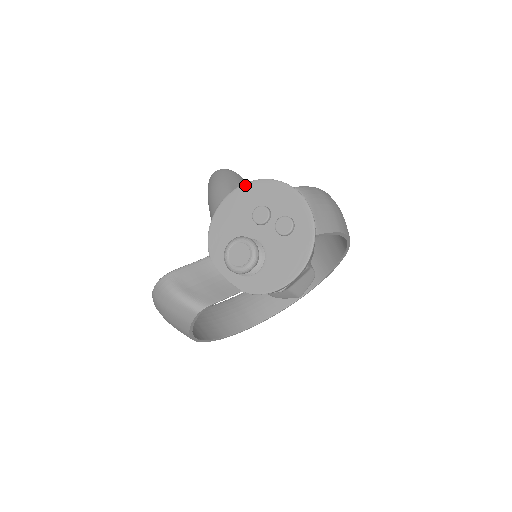
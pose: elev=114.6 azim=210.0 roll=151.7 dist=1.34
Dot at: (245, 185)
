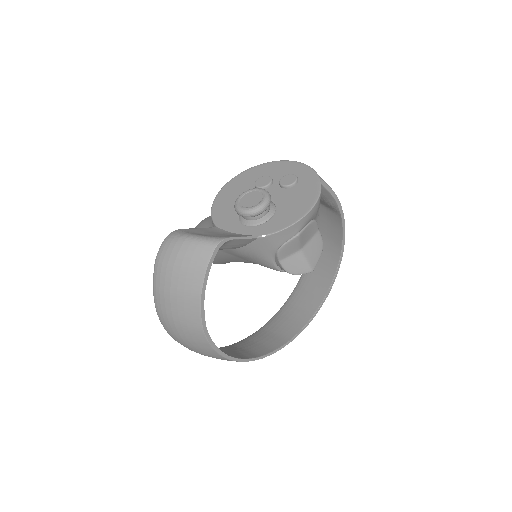
Dot at: (242, 173)
